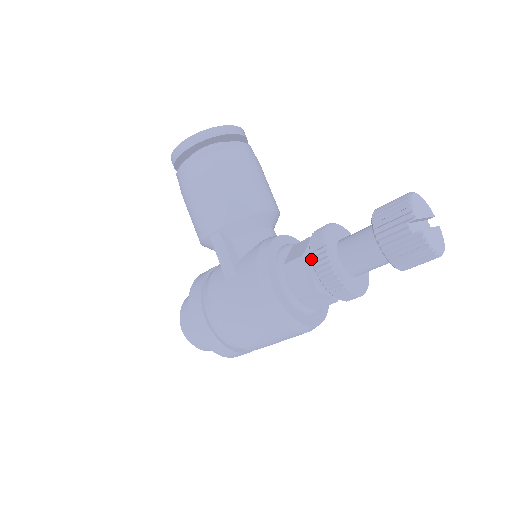
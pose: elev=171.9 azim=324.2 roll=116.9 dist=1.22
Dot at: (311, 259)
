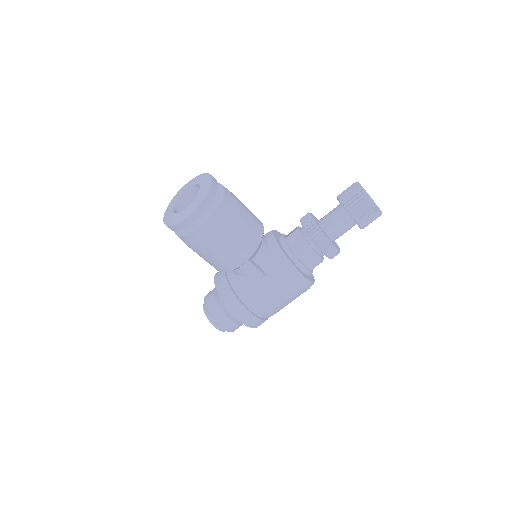
Dot at: (319, 248)
